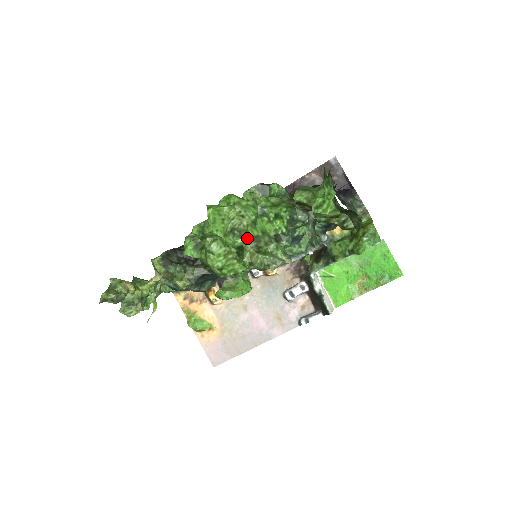
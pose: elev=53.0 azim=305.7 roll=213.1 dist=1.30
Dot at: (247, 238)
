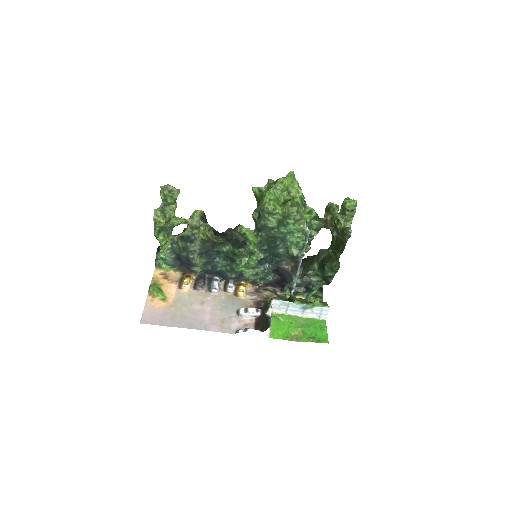
Dot at: (295, 200)
